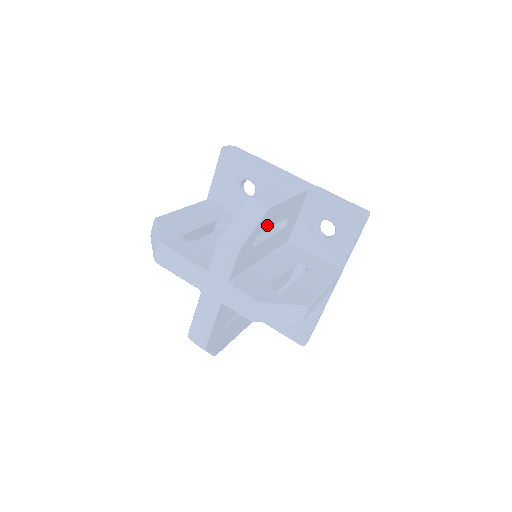
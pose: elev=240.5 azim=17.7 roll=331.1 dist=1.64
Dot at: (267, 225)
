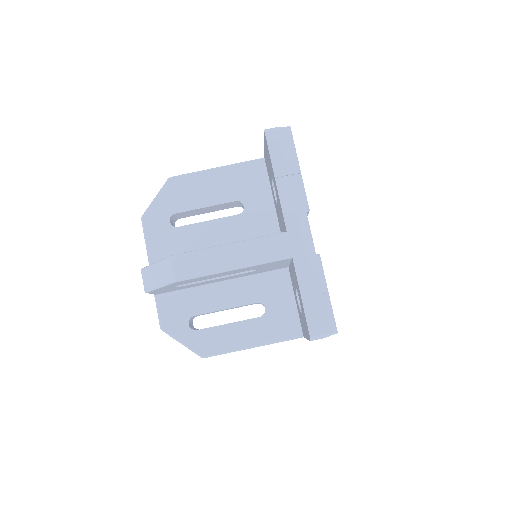
Dot at: (194, 281)
